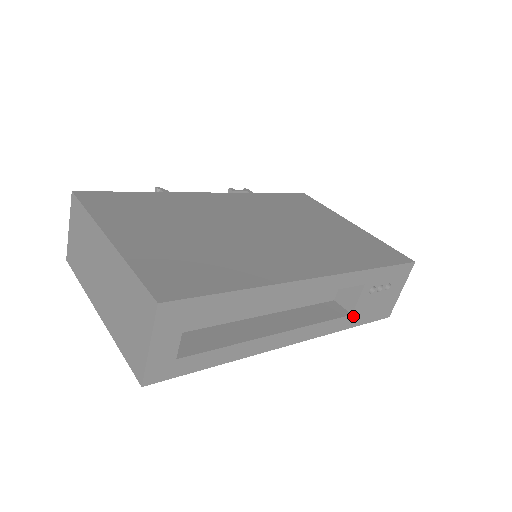
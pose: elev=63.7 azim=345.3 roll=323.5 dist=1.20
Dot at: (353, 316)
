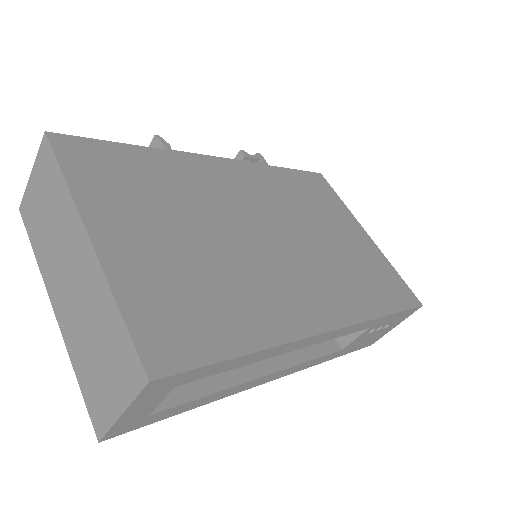
Dot at: (342, 350)
